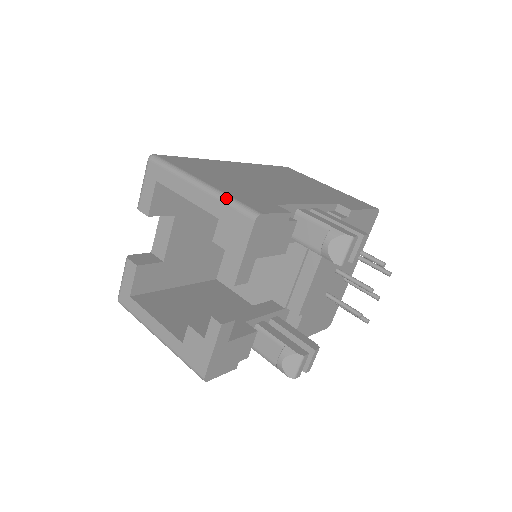
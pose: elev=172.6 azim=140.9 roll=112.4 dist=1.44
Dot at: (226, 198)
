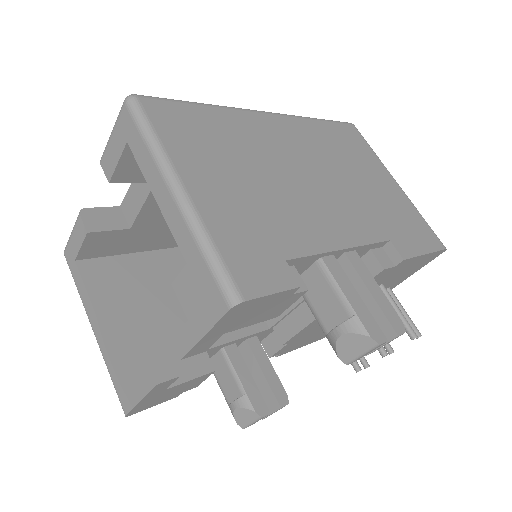
Dot at: (204, 242)
